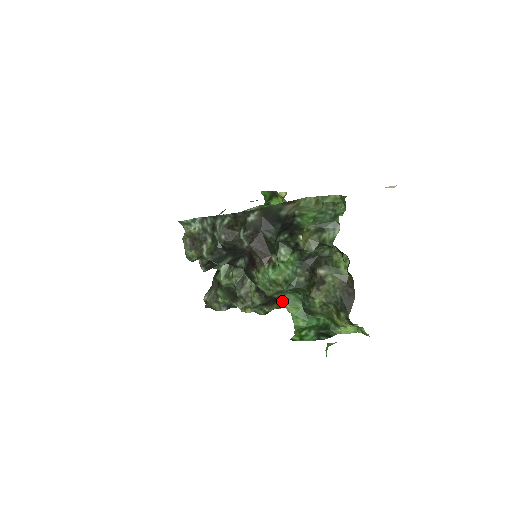
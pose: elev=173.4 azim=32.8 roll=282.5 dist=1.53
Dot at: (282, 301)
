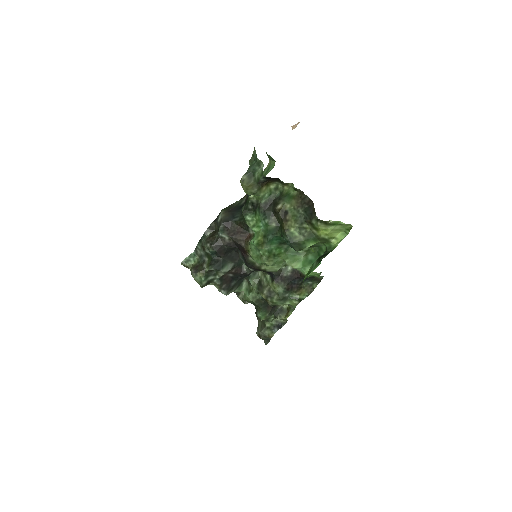
Dot at: (298, 276)
